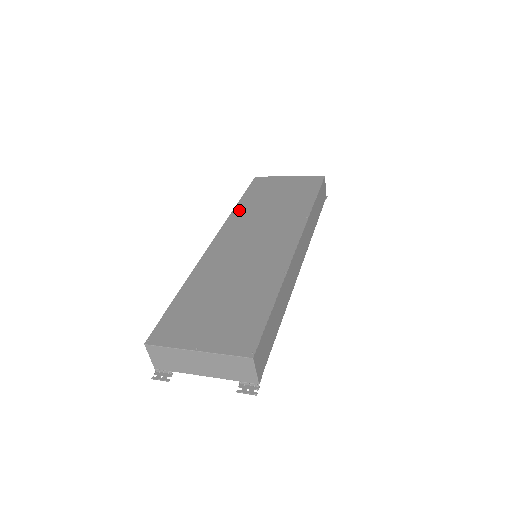
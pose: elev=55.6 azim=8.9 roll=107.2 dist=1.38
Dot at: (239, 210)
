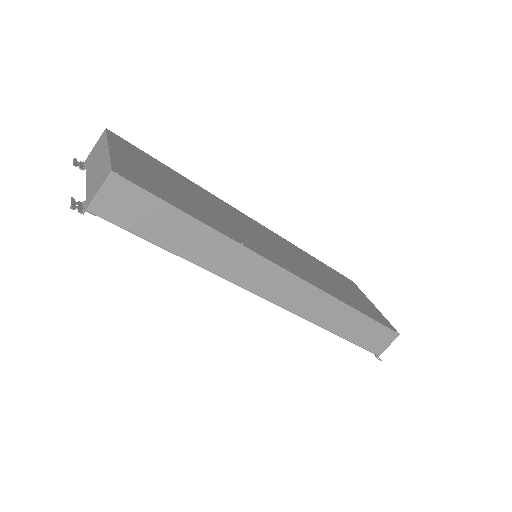
Dot at: (302, 251)
